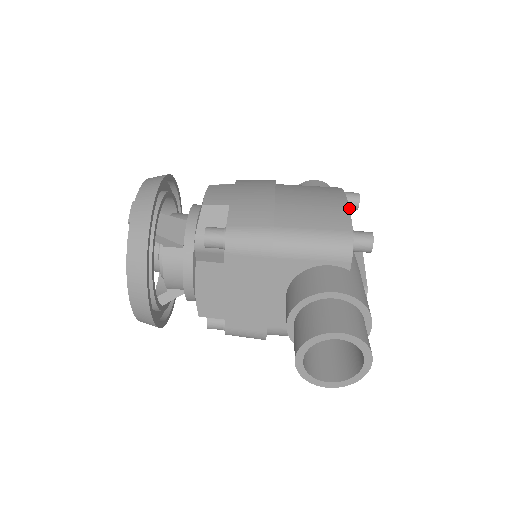
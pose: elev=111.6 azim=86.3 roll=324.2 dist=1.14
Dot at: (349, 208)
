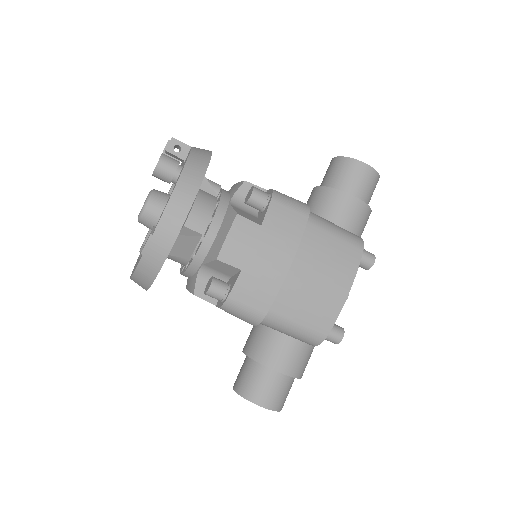
Dot at: occluded
